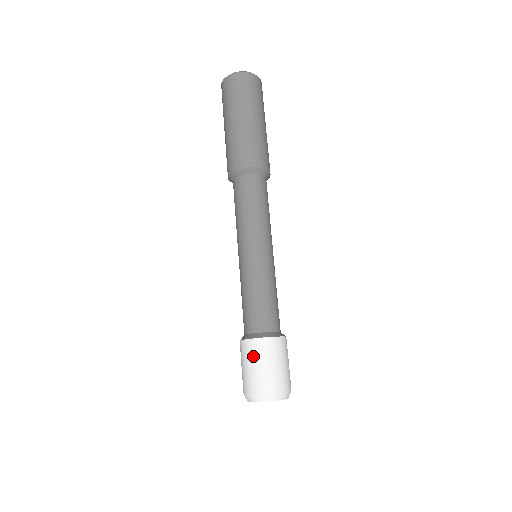
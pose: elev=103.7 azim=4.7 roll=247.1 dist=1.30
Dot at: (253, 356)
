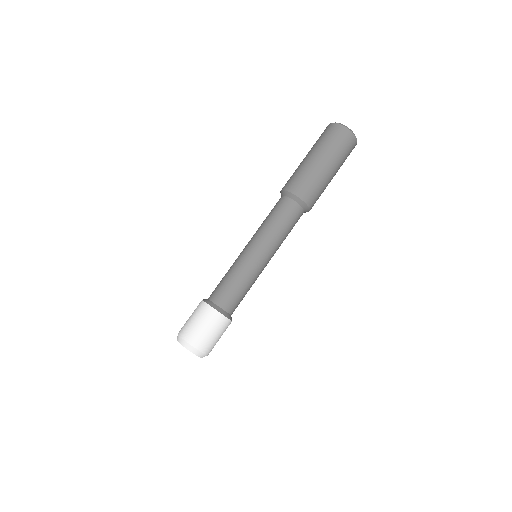
Dot at: (195, 311)
